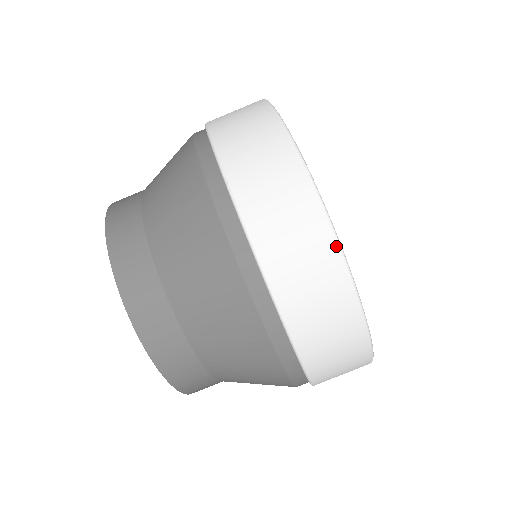
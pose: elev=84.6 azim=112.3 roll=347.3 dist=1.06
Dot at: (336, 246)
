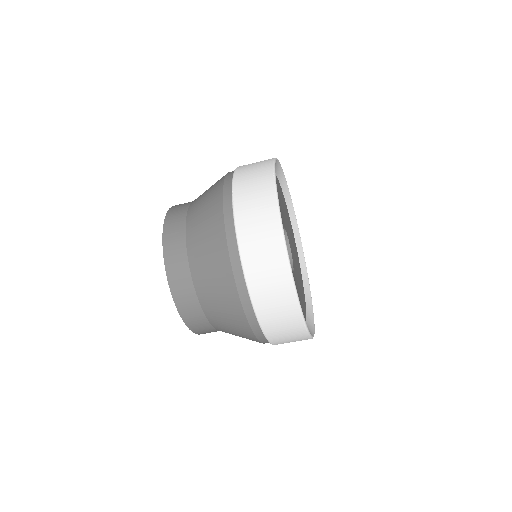
Dot at: (279, 224)
